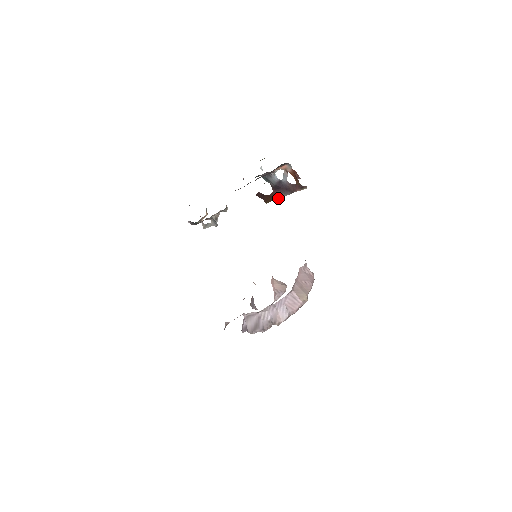
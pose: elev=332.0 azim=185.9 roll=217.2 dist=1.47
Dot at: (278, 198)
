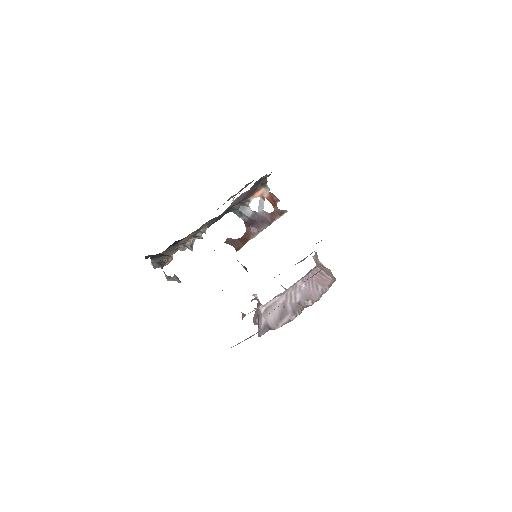
Dot at: (252, 238)
